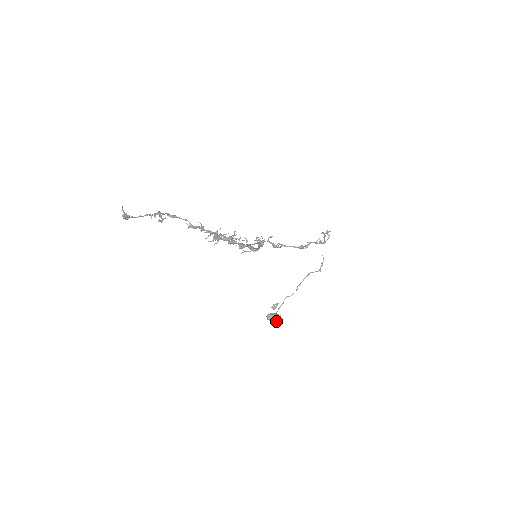
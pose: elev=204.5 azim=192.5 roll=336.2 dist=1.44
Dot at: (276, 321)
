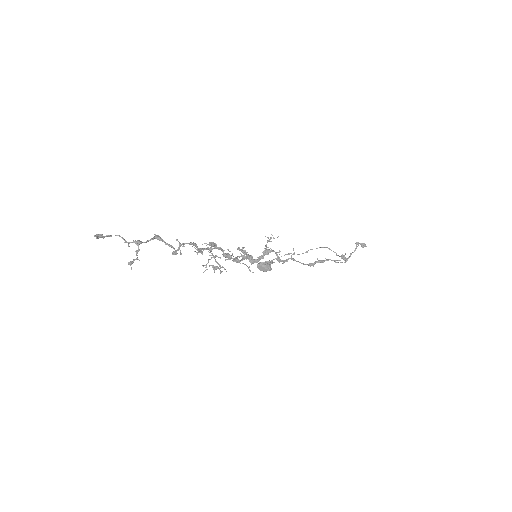
Dot at: (264, 270)
